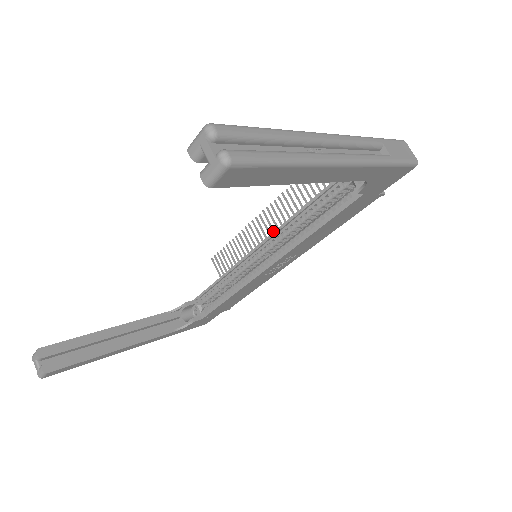
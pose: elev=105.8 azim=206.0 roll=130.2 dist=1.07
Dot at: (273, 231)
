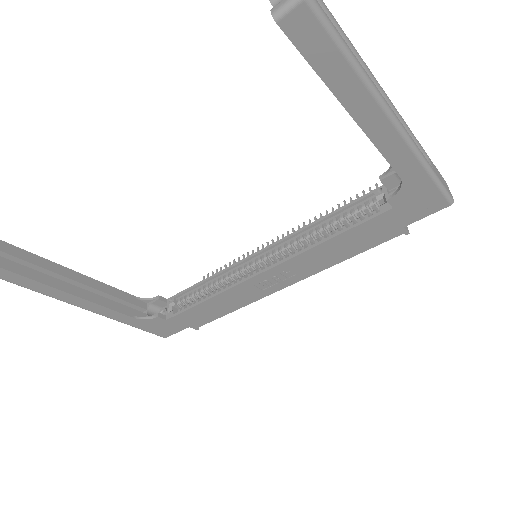
Dot at: occluded
